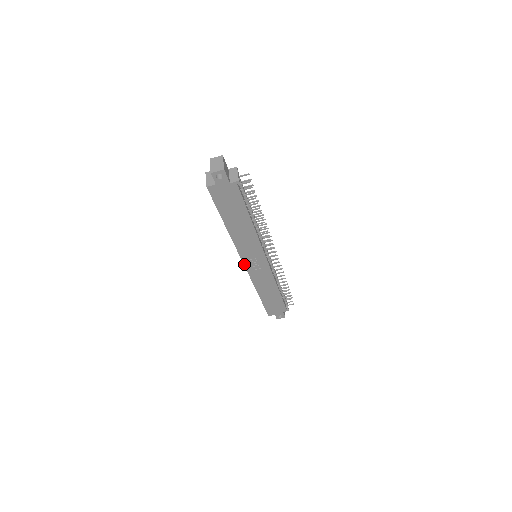
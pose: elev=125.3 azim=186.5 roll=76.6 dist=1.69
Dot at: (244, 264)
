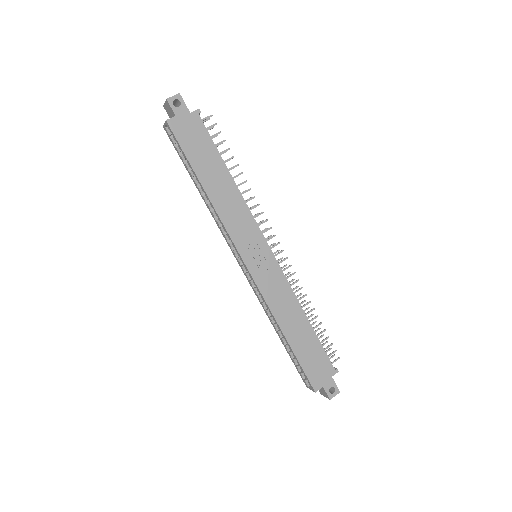
Dot at: (244, 262)
